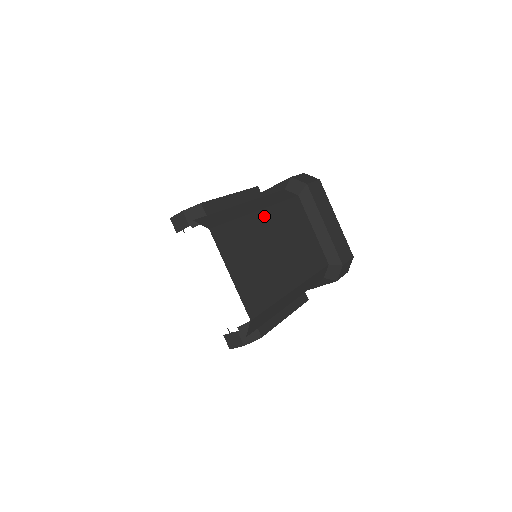
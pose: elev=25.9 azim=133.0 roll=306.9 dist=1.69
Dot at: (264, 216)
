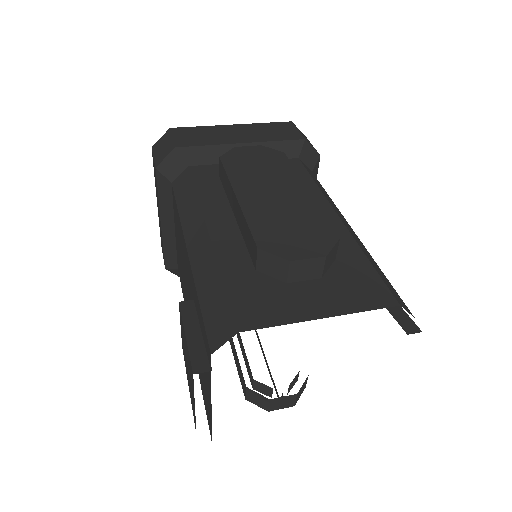
Dot at: occluded
